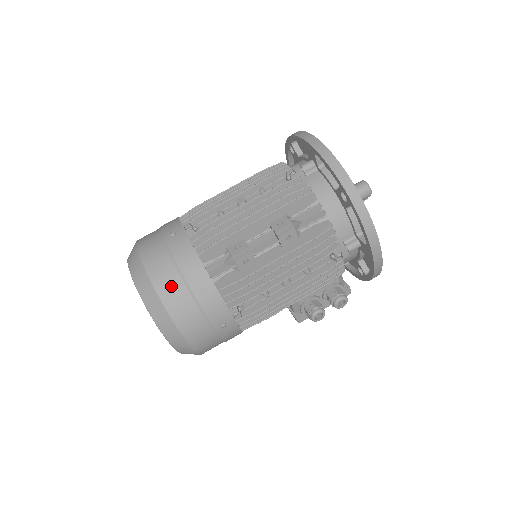
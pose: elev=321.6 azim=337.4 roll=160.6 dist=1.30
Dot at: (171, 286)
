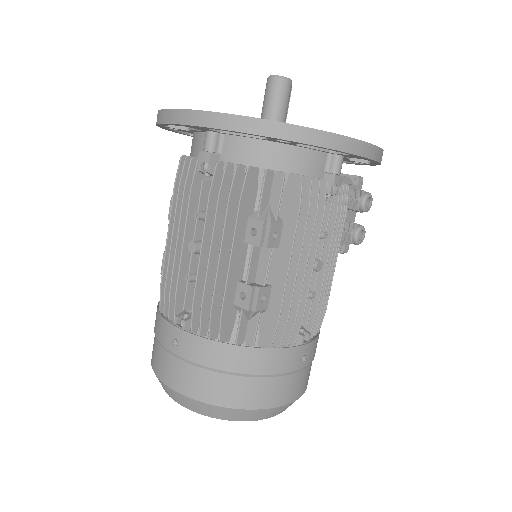
Dot at: (229, 390)
